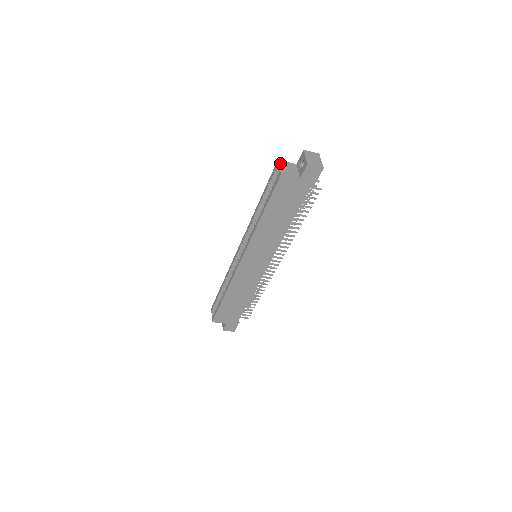
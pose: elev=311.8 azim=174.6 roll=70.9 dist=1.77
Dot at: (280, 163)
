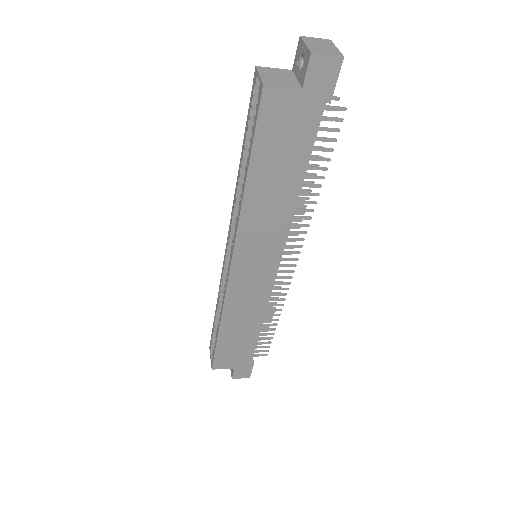
Dot at: (260, 70)
